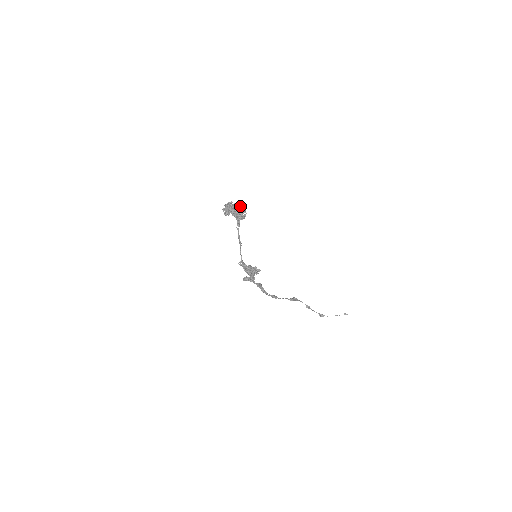
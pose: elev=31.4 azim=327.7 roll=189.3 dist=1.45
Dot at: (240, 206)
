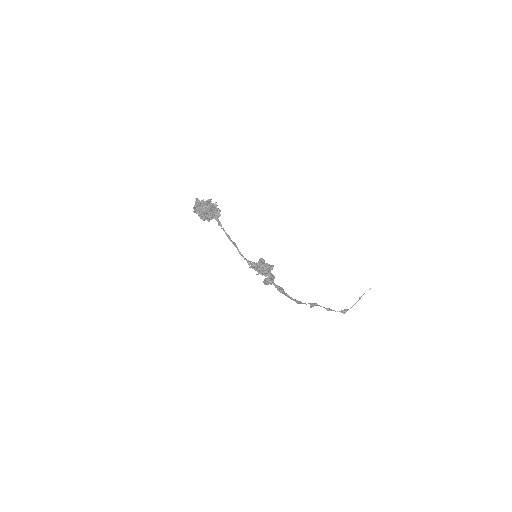
Dot at: (208, 199)
